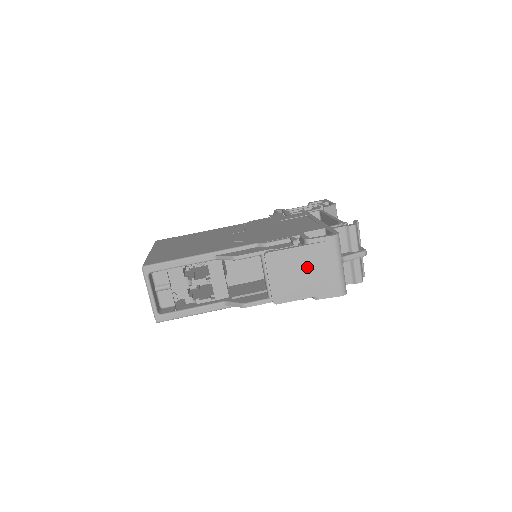
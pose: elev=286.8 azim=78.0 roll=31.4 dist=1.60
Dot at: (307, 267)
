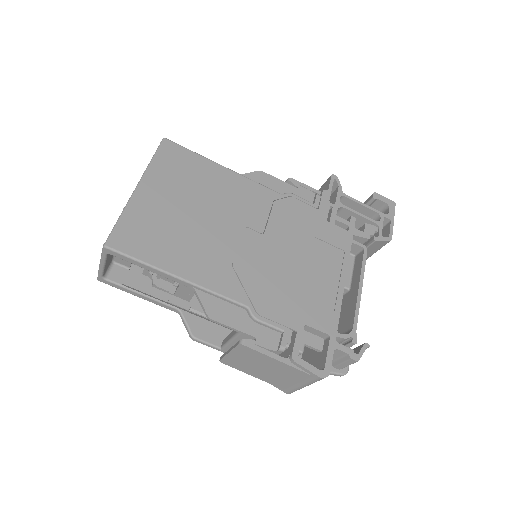
Dot at: (273, 370)
